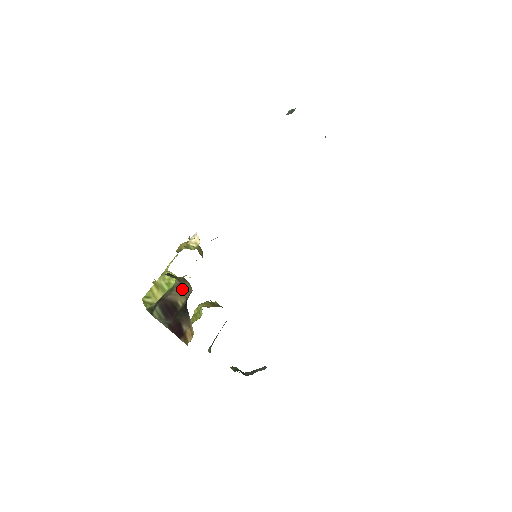
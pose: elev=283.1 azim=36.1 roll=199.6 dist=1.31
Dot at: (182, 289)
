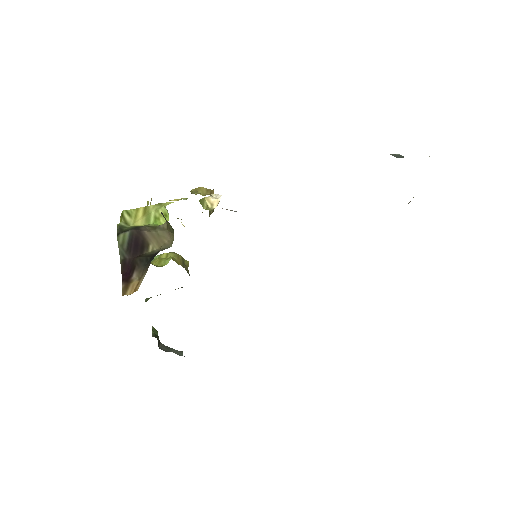
Dot at: (164, 236)
